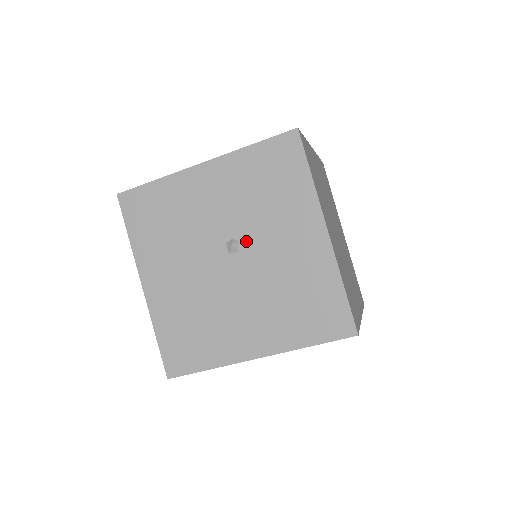
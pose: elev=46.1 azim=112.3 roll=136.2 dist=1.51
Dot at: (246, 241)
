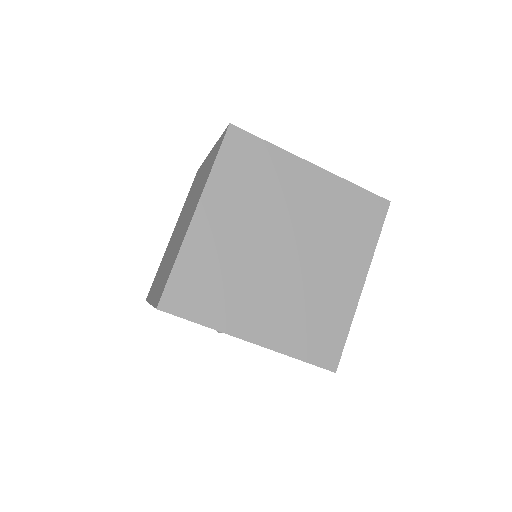
Dot at: occluded
